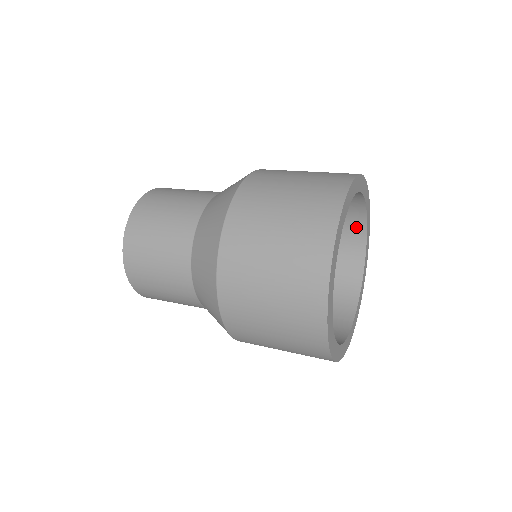
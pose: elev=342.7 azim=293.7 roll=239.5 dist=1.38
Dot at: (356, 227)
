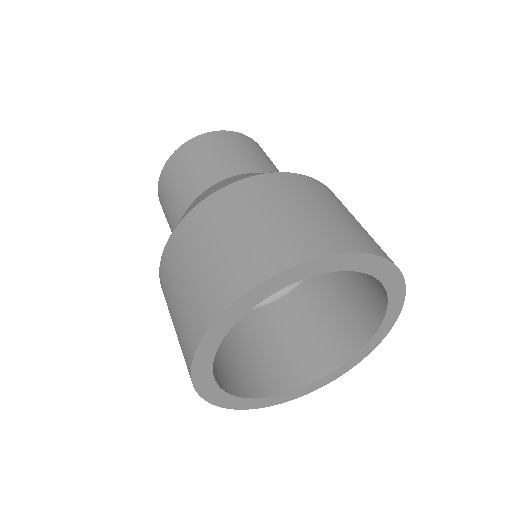
Dot at: occluded
